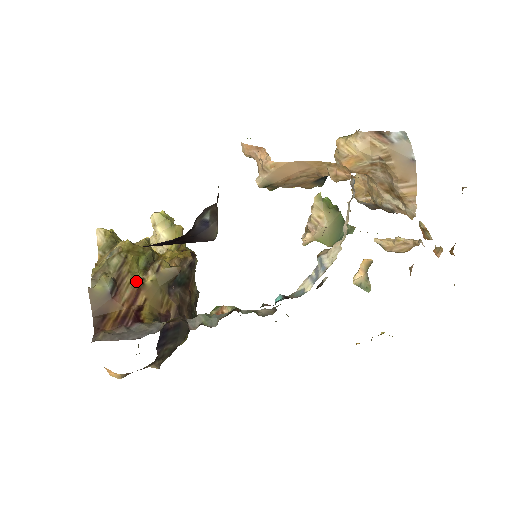
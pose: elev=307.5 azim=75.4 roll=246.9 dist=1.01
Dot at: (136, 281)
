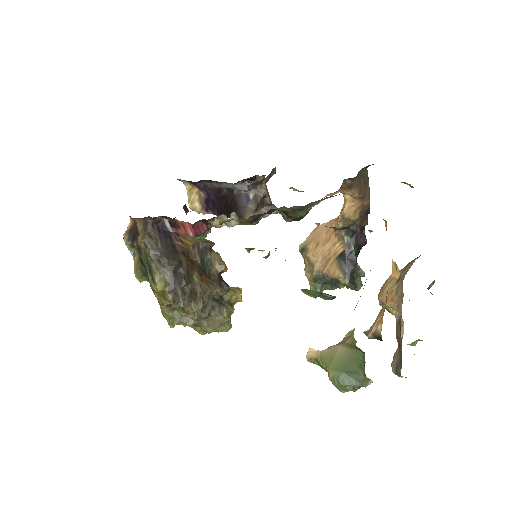
Dot at: occluded
